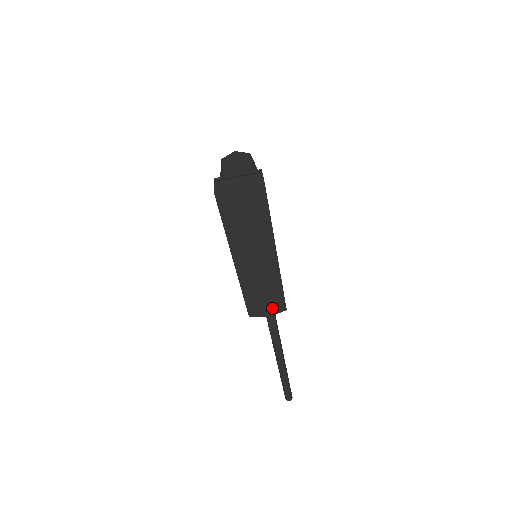
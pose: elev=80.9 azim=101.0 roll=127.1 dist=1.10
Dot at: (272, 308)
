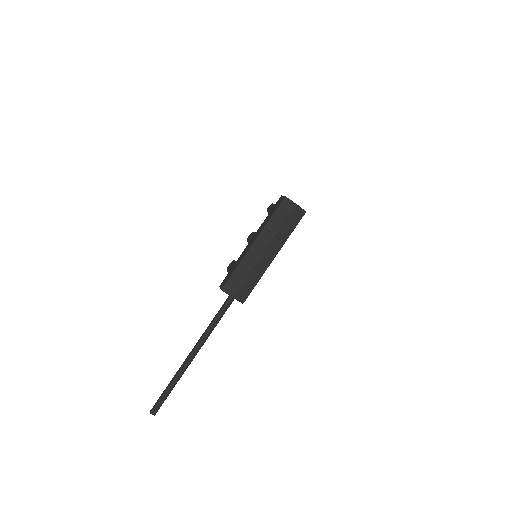
Dot at: (240, 293)
